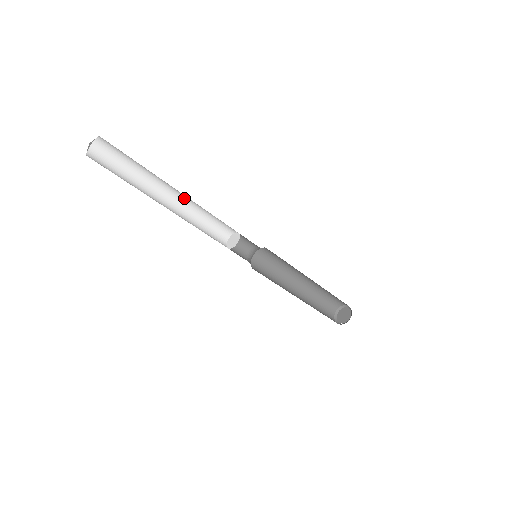
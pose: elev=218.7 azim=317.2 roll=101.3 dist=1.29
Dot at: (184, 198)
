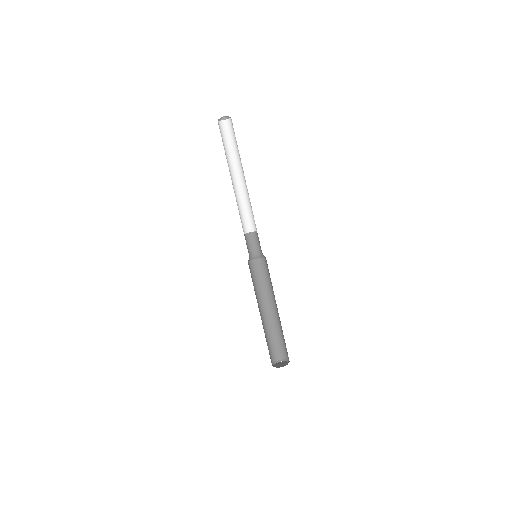
Dot at: (235, 187)
